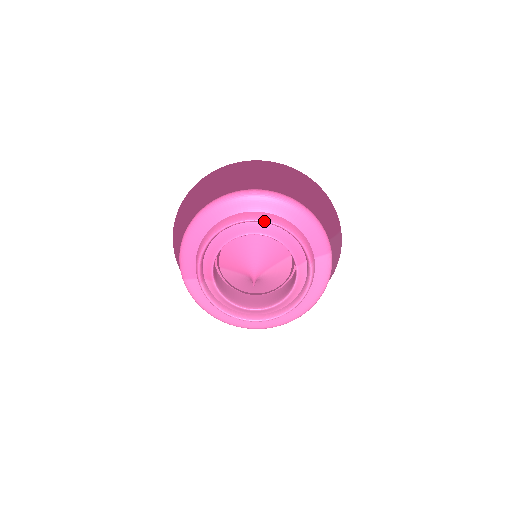
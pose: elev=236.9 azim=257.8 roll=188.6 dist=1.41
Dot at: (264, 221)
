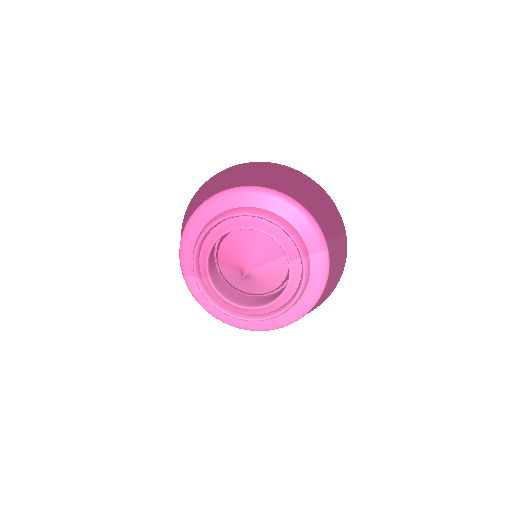
Dot at: (254, 215)
